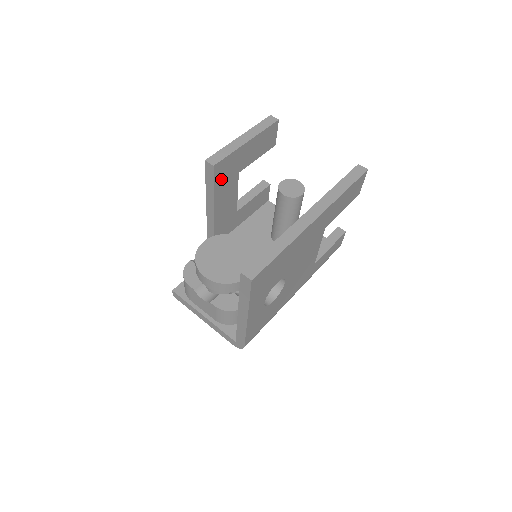
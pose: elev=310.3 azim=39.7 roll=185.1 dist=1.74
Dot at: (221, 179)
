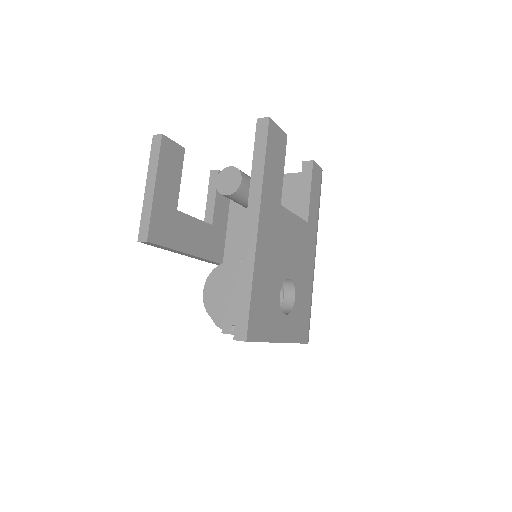
Dot at: (167, 235)
